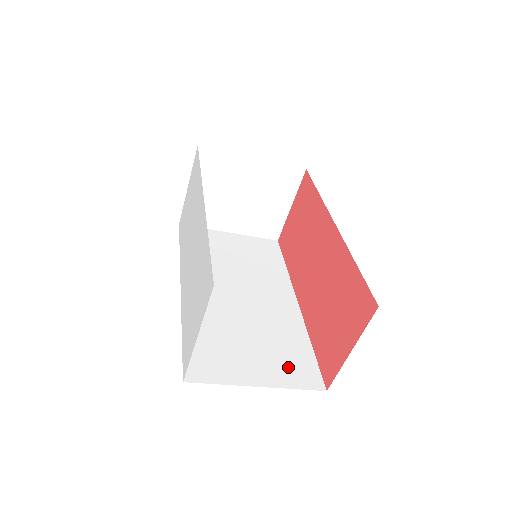
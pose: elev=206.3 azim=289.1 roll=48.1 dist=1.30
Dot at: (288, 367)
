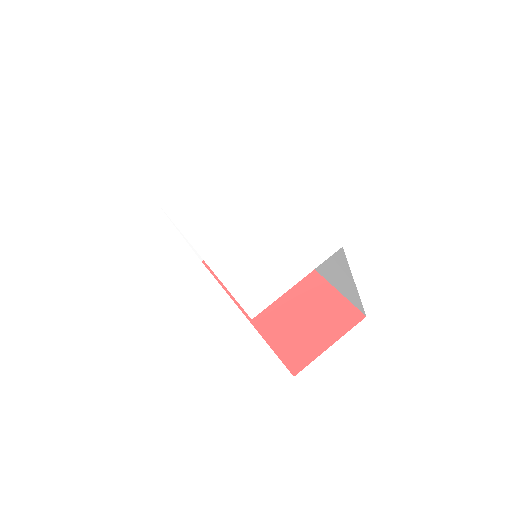
Dot at: occluded
